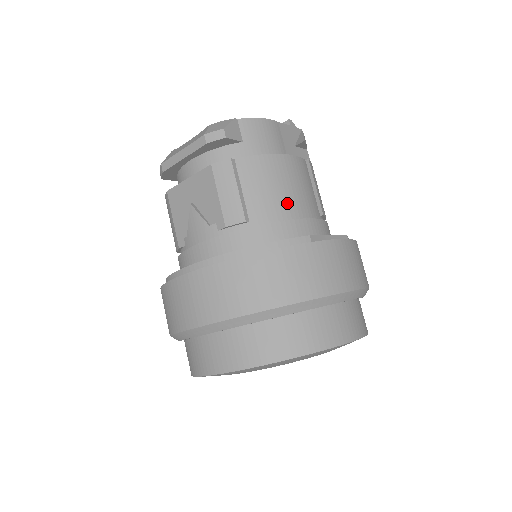
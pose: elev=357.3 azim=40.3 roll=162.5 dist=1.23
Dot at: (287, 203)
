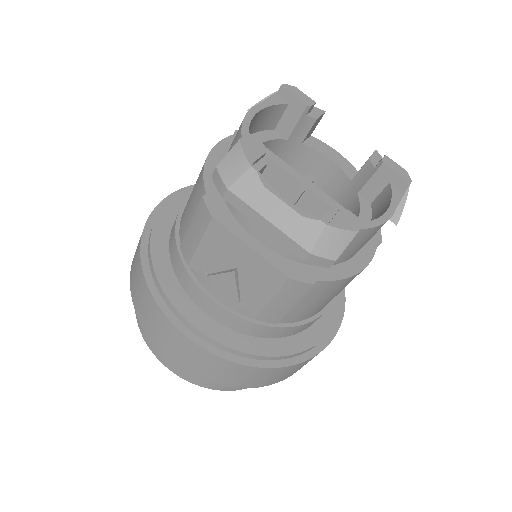
Dot at: occluded
